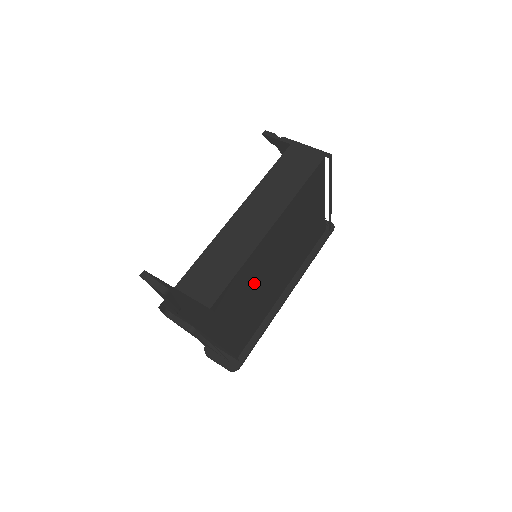
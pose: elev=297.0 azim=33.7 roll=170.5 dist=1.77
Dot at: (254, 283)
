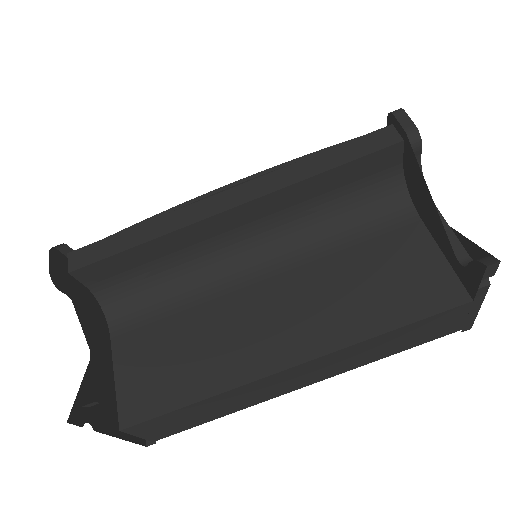
Dot at: occluded
